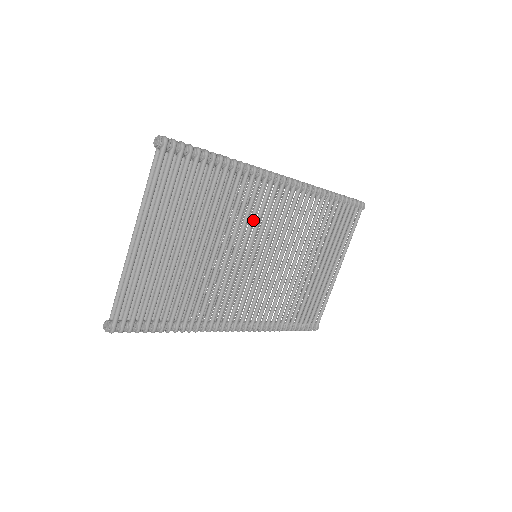
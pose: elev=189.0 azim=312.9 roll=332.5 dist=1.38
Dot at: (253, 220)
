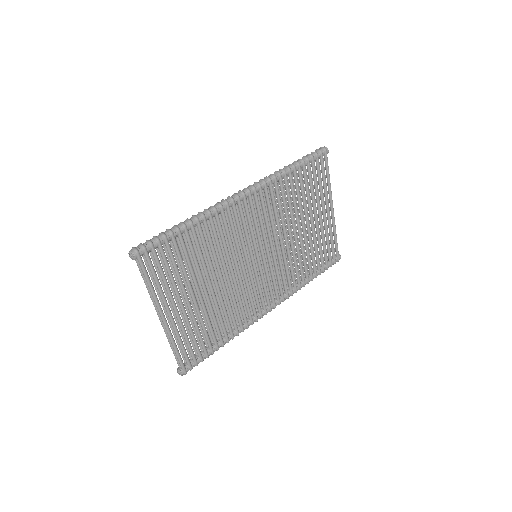
Dot at: (237, 240)
